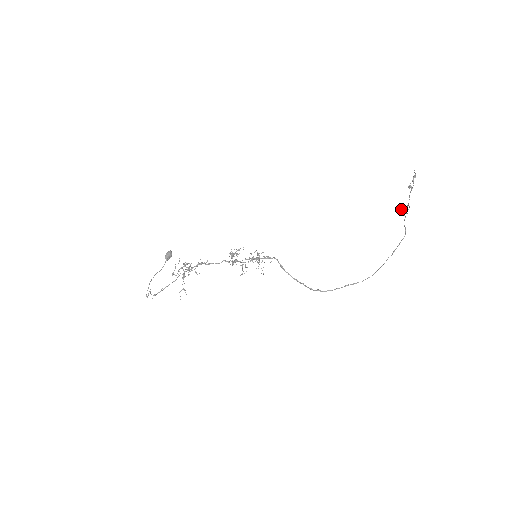
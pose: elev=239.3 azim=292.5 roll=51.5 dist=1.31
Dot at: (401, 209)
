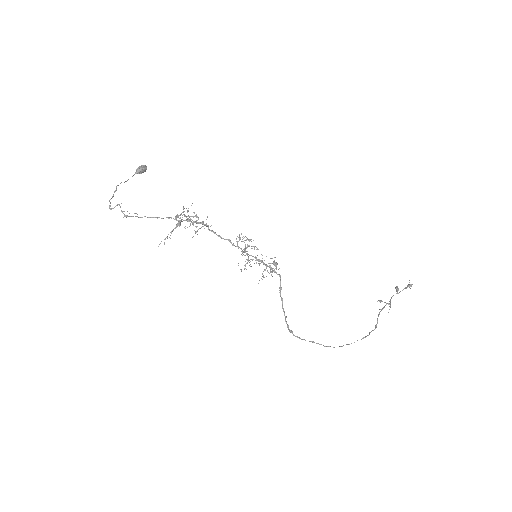
Dot at: (379, 301)
